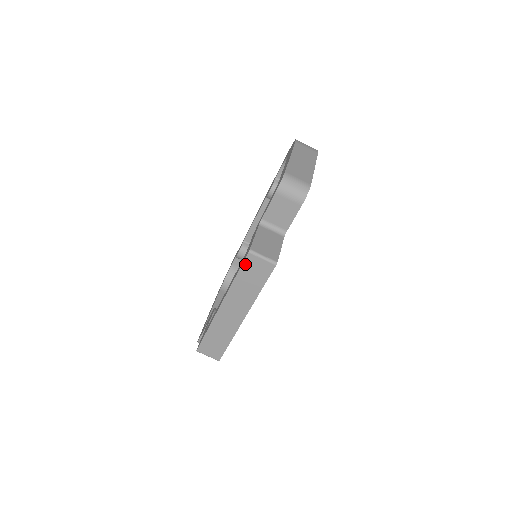
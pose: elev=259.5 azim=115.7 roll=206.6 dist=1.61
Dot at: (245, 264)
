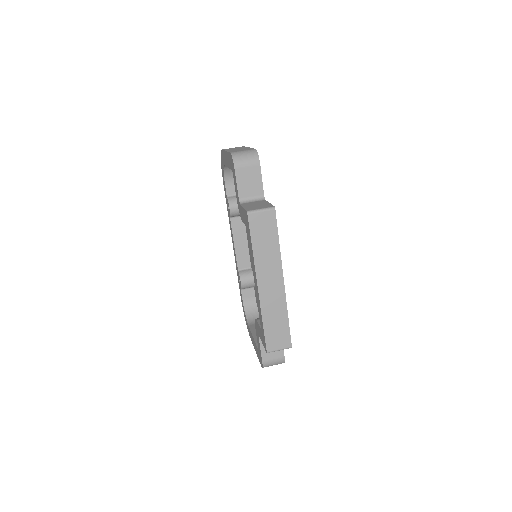
Dot at: (252, 227)
